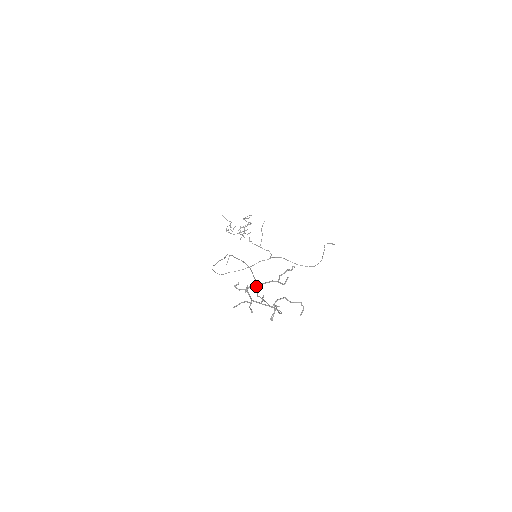
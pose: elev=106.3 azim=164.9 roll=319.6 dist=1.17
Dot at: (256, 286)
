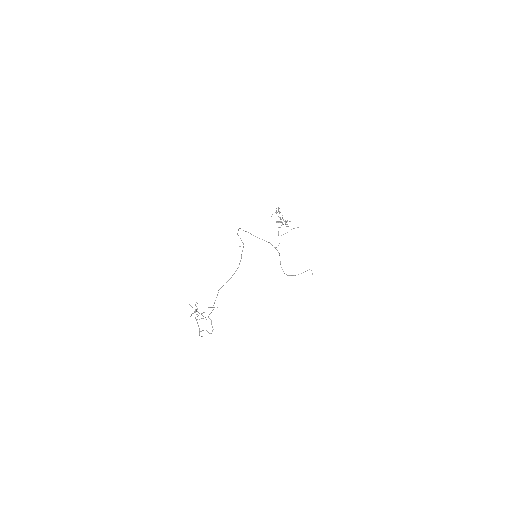
Dot at: (196, 319)
